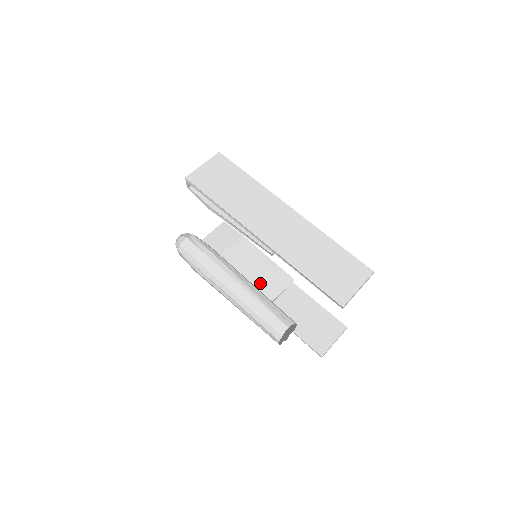
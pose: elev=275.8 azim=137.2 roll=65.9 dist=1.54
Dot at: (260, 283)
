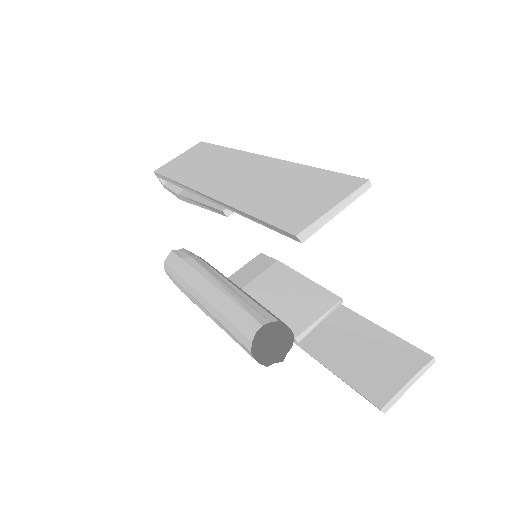
Dot at: (290, 310)
